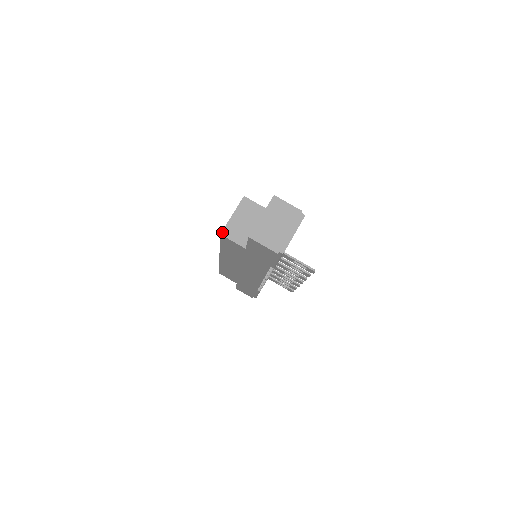
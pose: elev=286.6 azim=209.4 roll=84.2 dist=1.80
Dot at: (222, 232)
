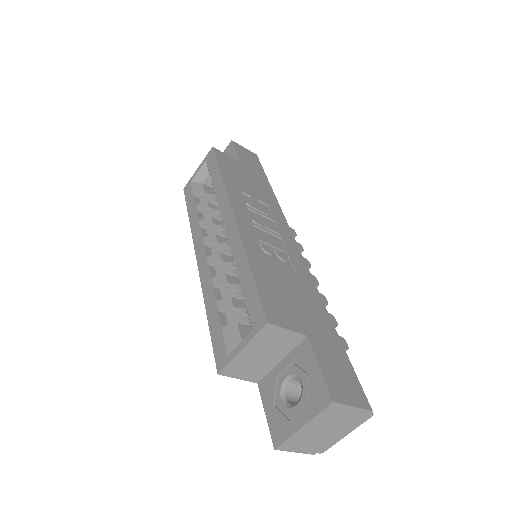
Dot at: (221, 372)
